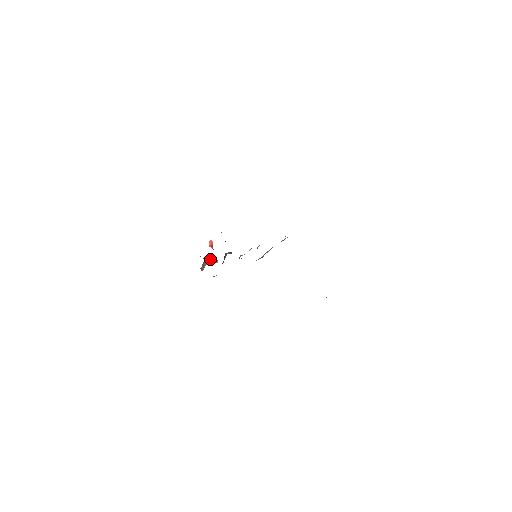
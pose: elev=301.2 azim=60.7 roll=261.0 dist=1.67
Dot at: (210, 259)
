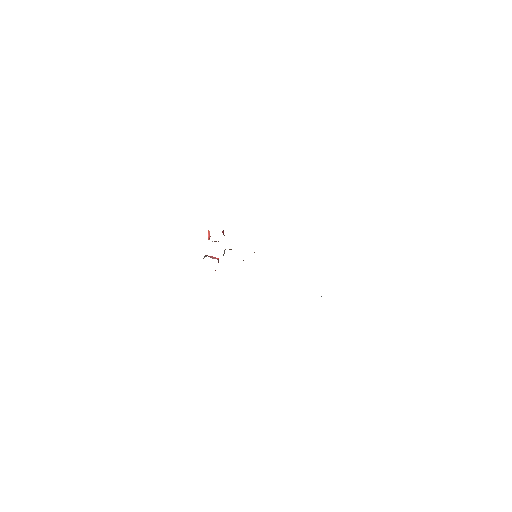
Dot at: (211, 256)
